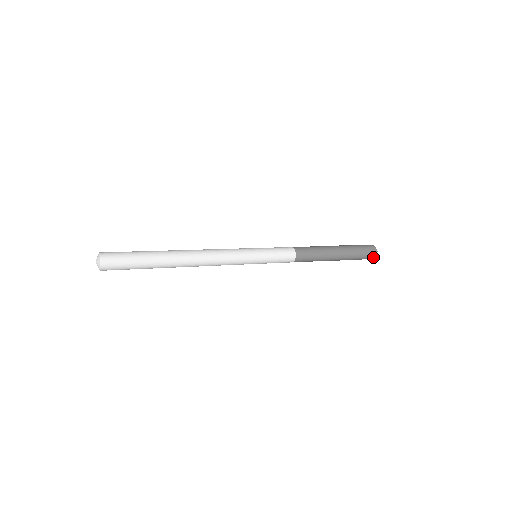
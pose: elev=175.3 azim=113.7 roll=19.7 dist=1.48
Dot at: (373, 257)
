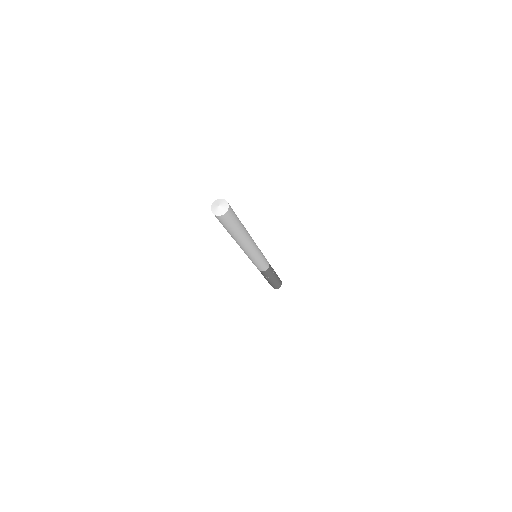
Dot at: (281, 282)
